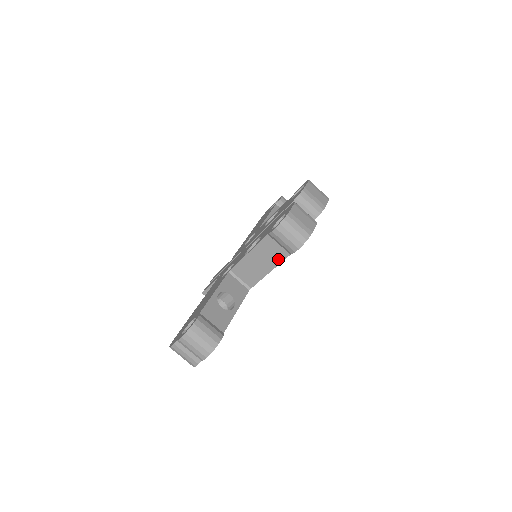
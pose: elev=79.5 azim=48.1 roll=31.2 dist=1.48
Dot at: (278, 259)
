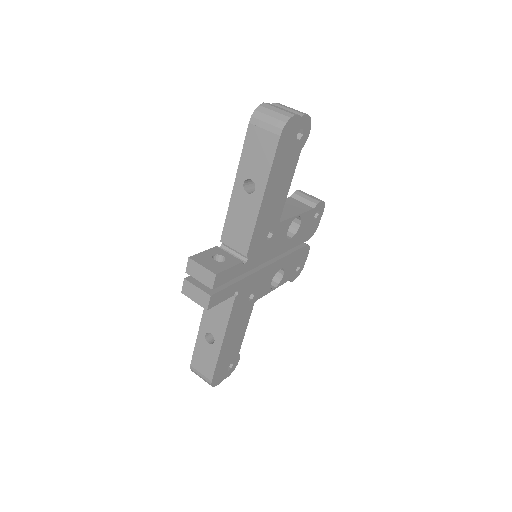
Dot at: (304, 209)
